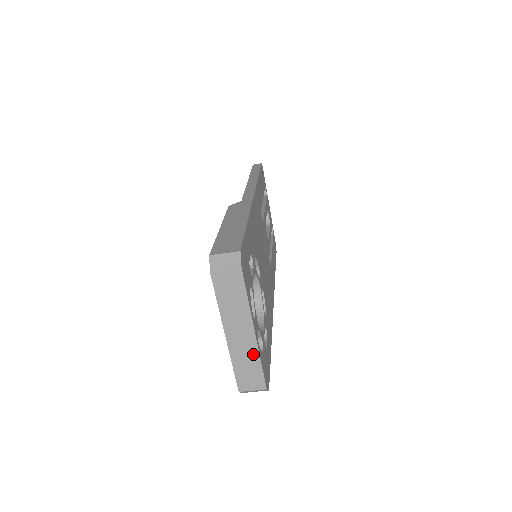
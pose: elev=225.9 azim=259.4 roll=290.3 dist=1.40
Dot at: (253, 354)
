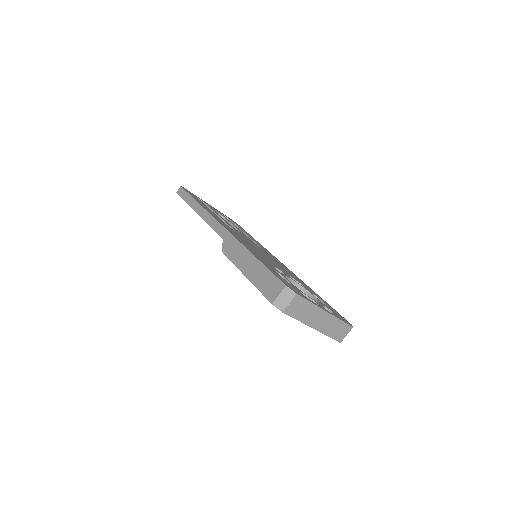
Dot at: (334, 321)
